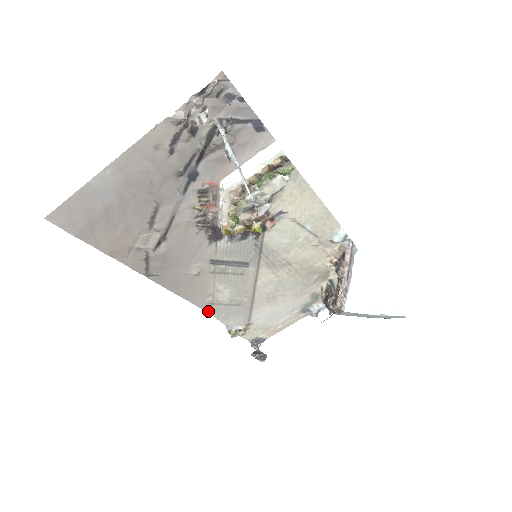
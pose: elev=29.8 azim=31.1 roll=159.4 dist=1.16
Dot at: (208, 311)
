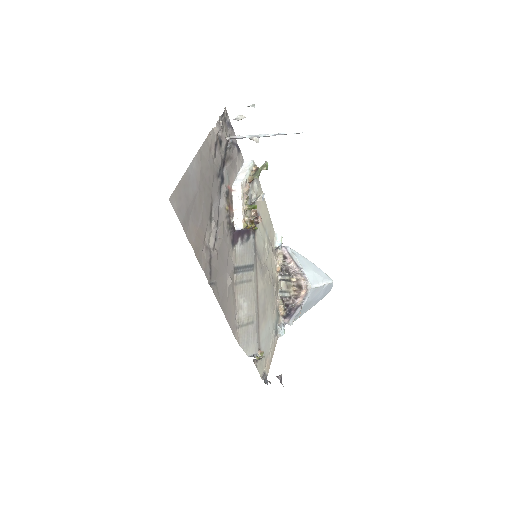
Dot at: (237, 339)
